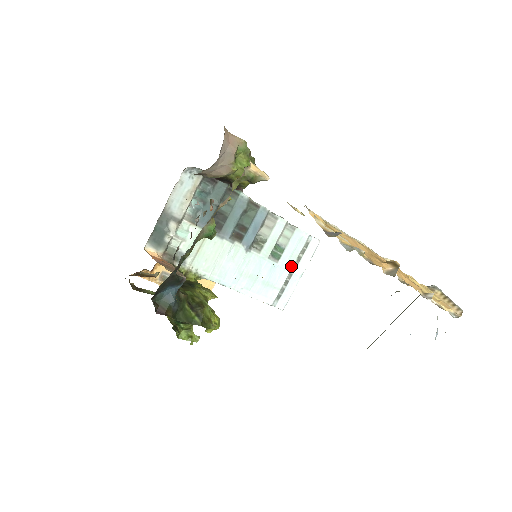
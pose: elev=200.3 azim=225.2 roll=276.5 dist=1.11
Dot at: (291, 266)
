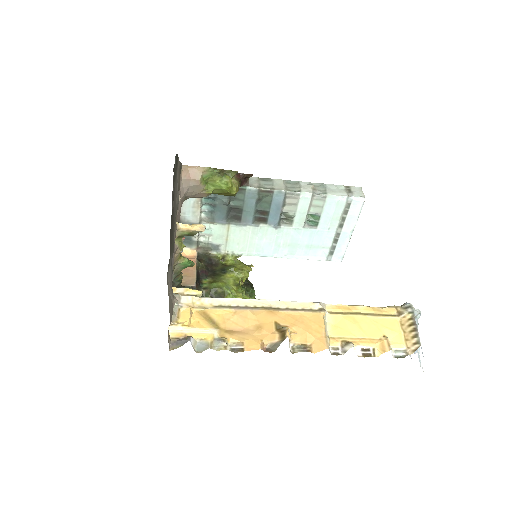
Dot at: (335, 227)
